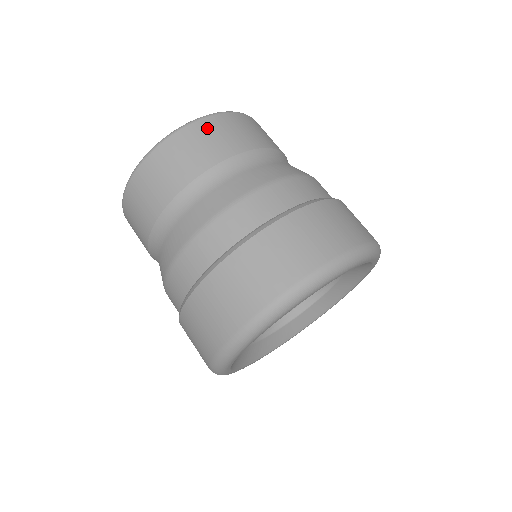
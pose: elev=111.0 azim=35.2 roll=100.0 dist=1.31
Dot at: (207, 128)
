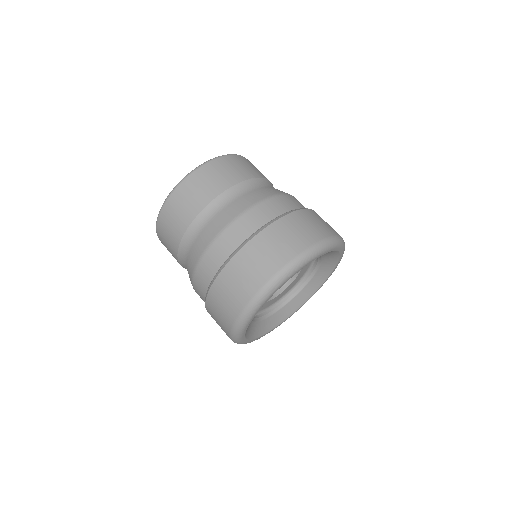
Dot at: (210, 170)
